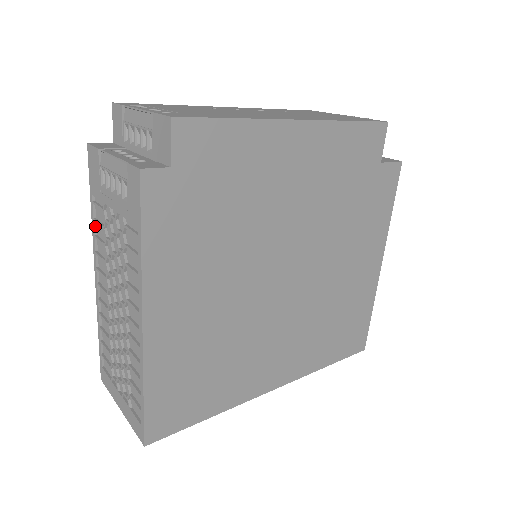
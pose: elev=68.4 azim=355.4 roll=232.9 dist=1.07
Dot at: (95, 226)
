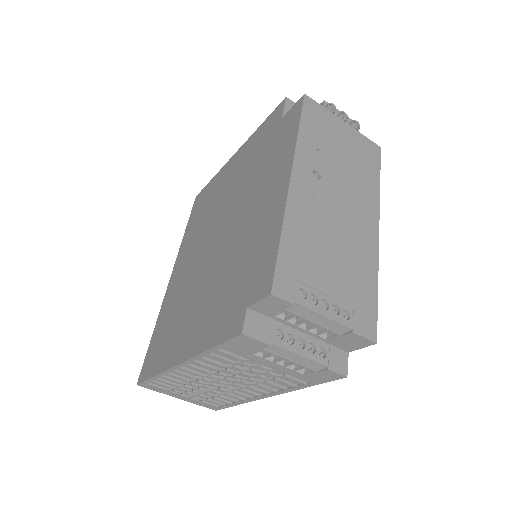
Dot at: (206, 355)
